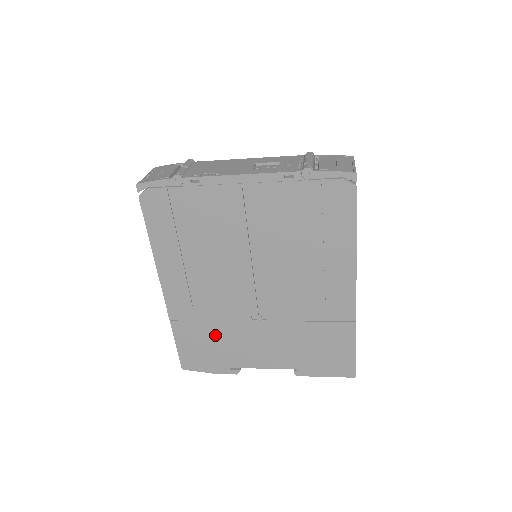
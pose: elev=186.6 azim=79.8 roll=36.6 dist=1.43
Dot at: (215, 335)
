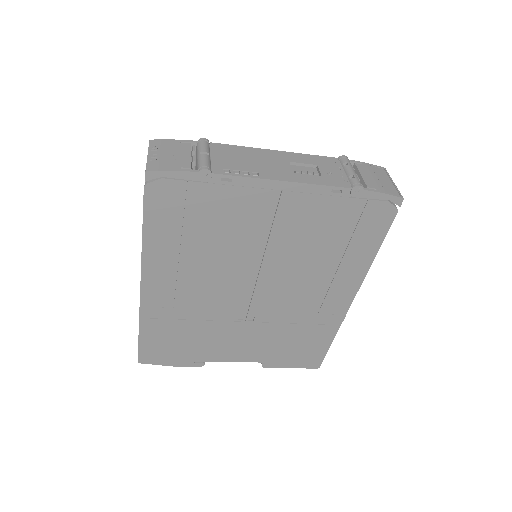
Dot at: (190, 333)
